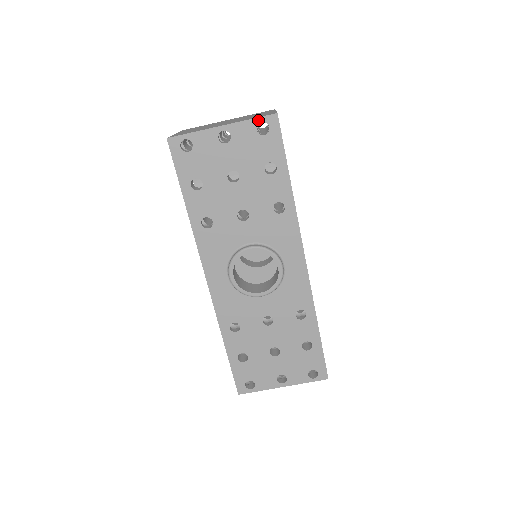
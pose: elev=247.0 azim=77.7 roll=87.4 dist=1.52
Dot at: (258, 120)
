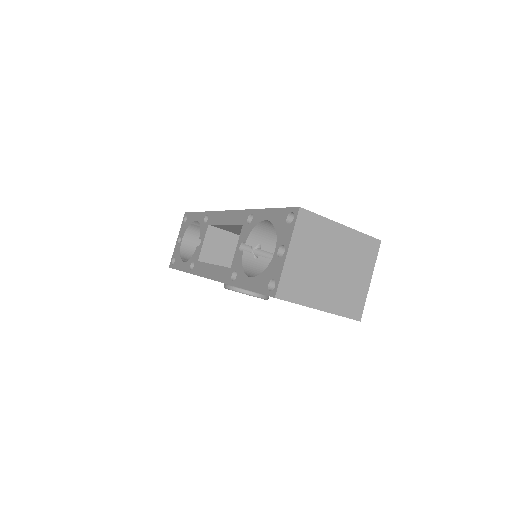
Dot at: occluded
